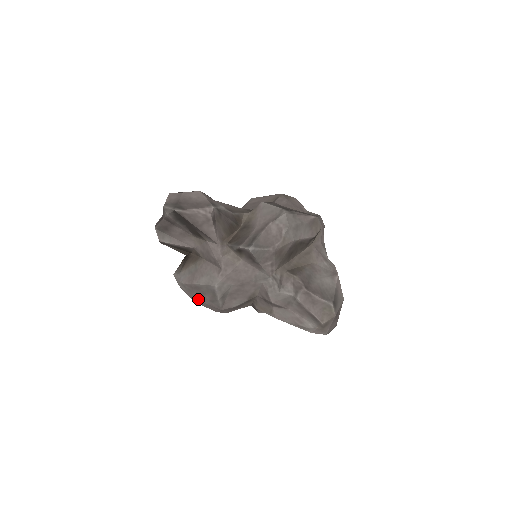
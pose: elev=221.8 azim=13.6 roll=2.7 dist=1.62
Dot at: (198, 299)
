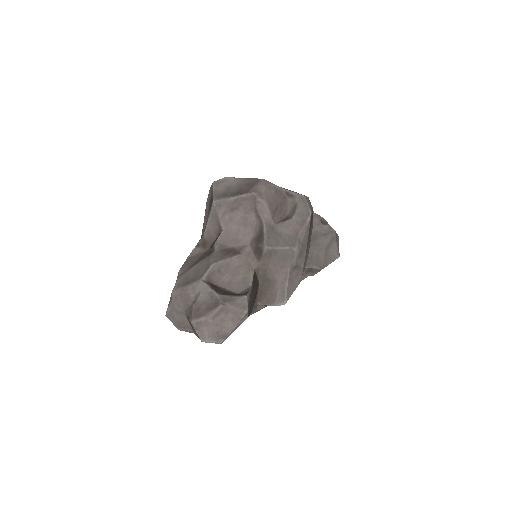
Dot at: occluded
